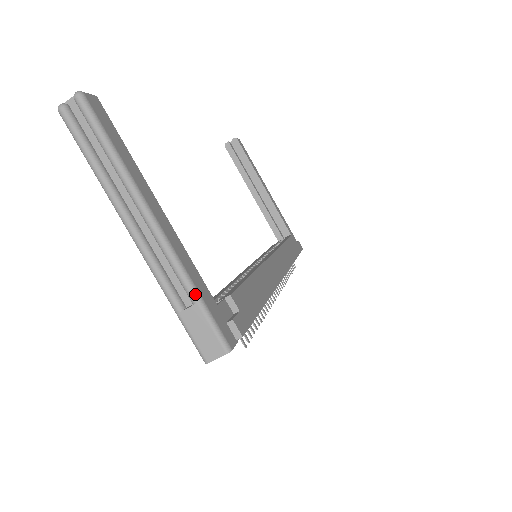
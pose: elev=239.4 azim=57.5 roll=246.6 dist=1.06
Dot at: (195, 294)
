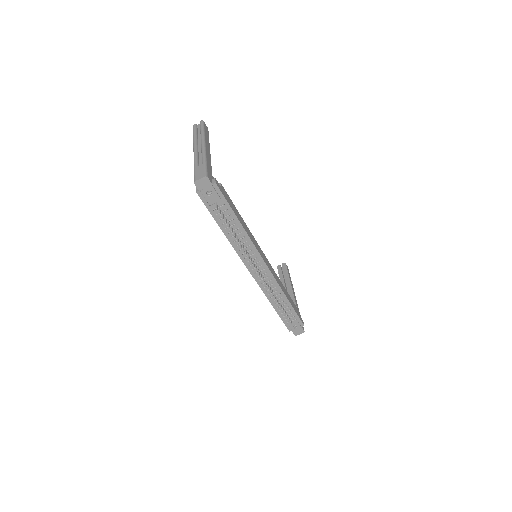
Dot at: (205, 161)
